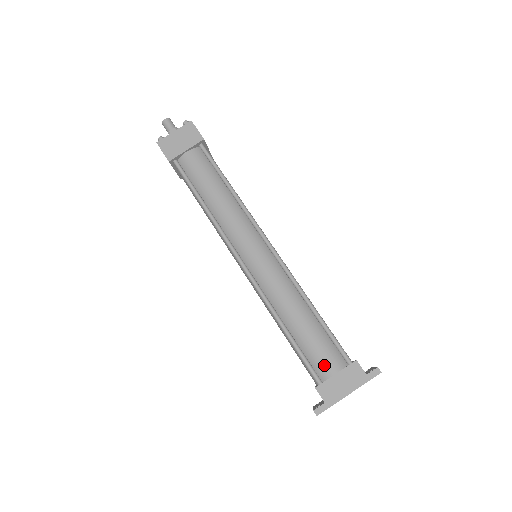
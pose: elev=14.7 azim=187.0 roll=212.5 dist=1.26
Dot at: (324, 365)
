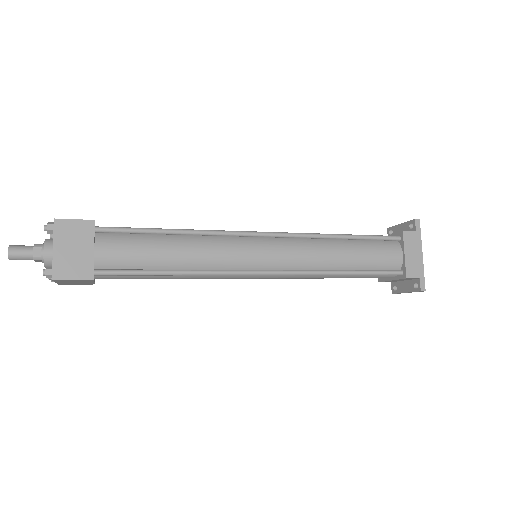
Dot at: (392, 259)
